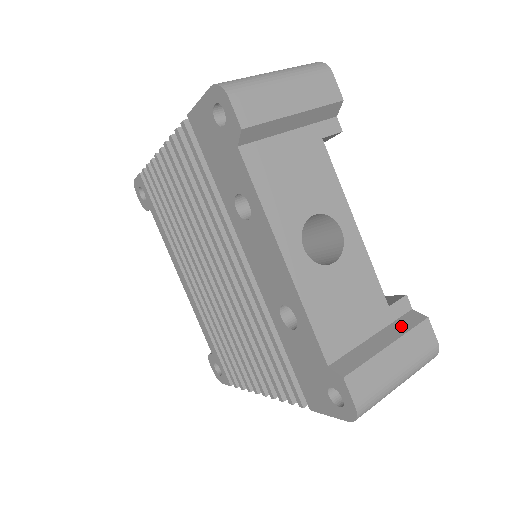
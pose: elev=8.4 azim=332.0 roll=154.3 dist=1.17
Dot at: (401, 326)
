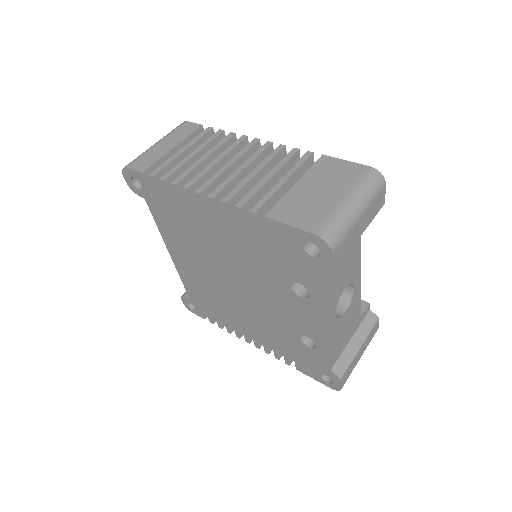
Dot at: (365, 328)
